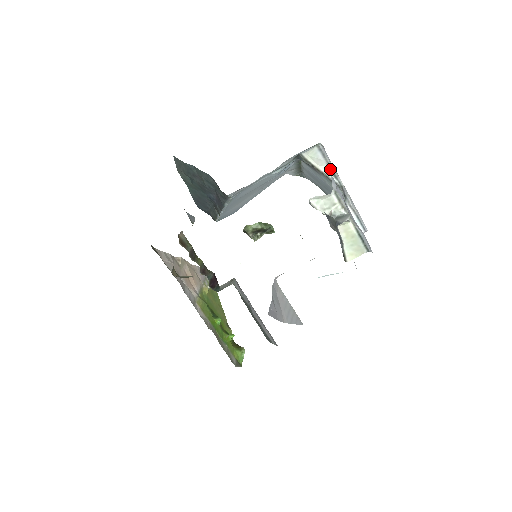
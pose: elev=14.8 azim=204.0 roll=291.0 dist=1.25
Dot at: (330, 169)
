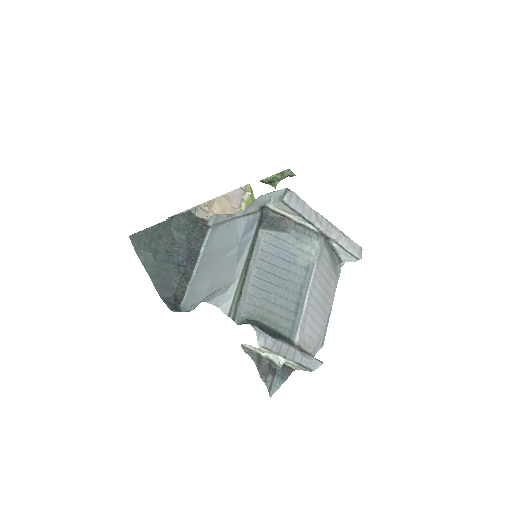
Dot at: (303, 219)
